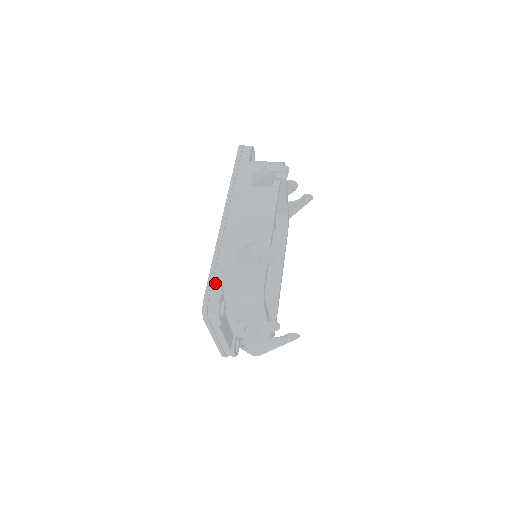
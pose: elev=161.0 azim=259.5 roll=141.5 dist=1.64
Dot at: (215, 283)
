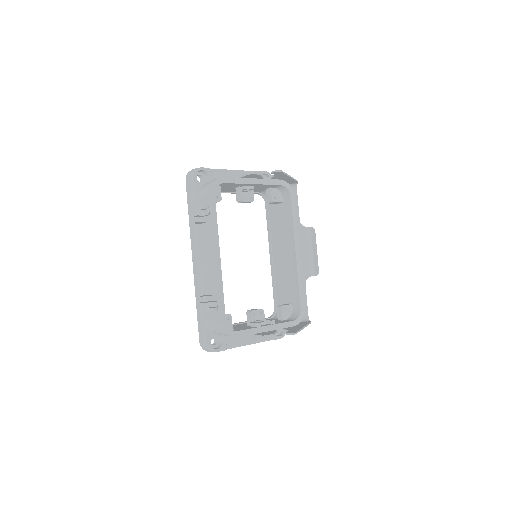
Dot at: (202, 327)
